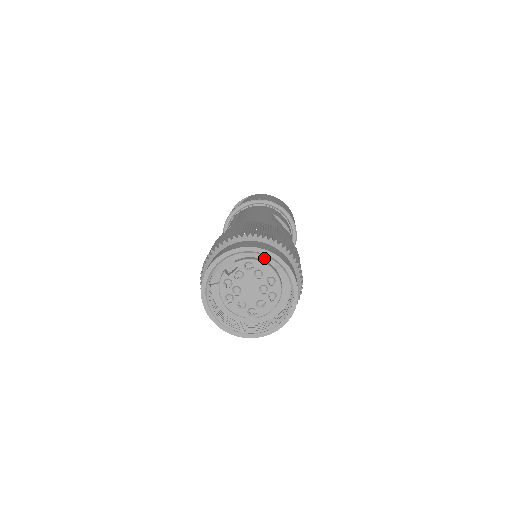
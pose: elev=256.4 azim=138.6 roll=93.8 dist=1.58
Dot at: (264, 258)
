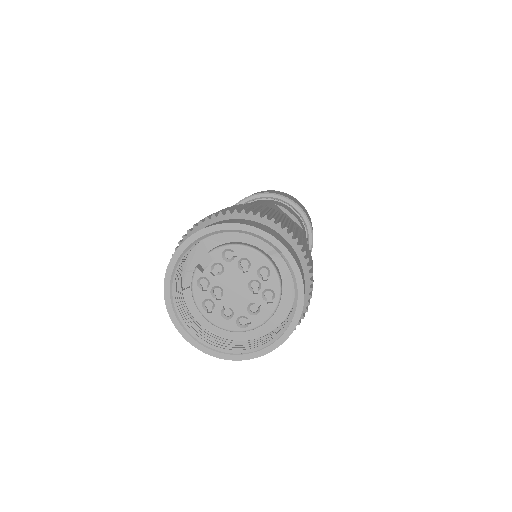
Dot at: (250, 241)
